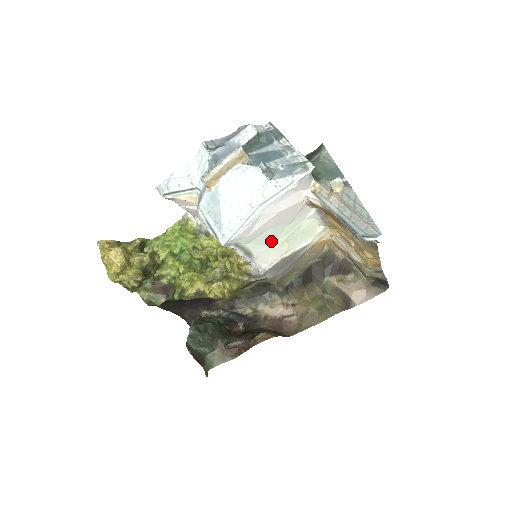
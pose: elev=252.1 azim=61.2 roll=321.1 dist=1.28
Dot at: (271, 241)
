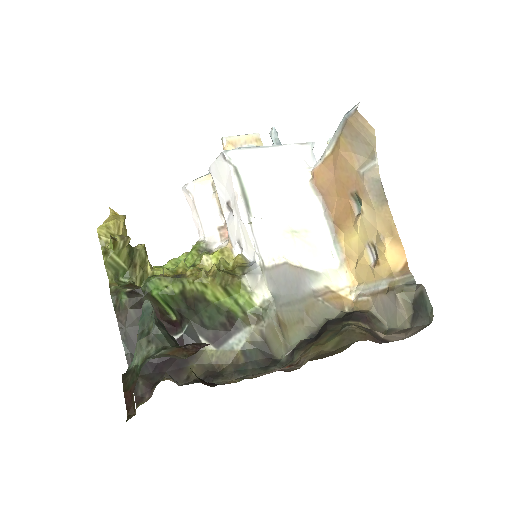
Dot at: (273, 214)
